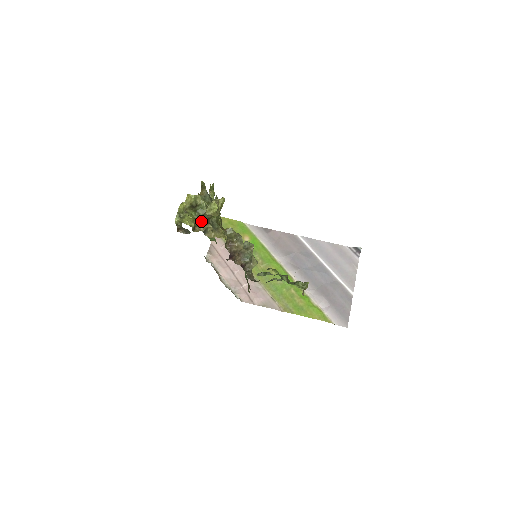
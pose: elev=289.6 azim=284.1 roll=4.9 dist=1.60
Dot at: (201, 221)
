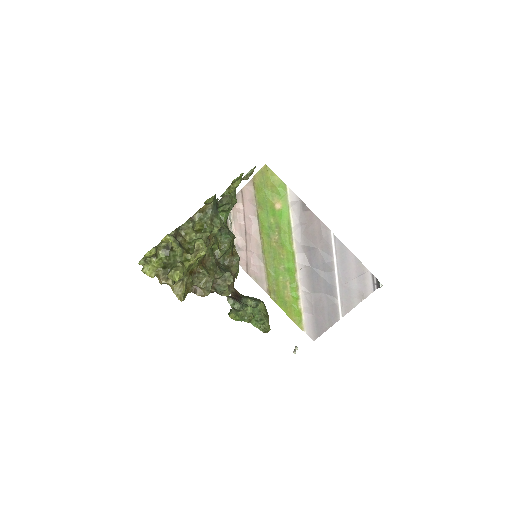
Dot at: (164, 274)
